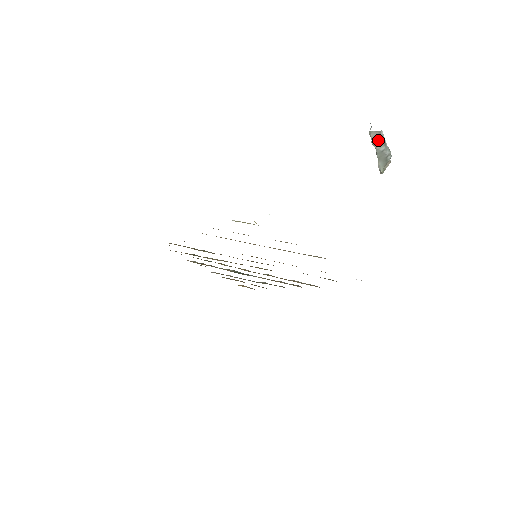
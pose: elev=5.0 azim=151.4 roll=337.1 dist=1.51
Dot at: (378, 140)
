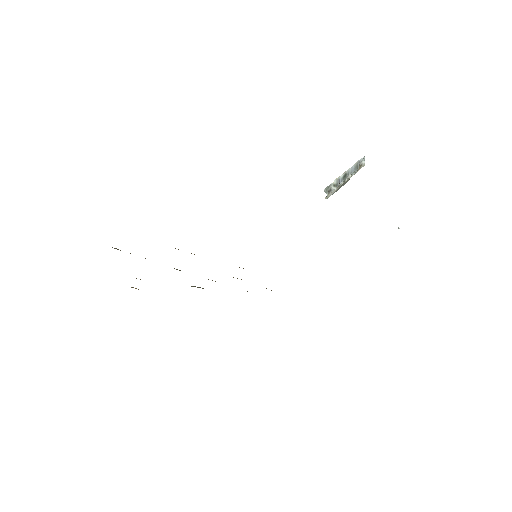
Dot at: occluded
